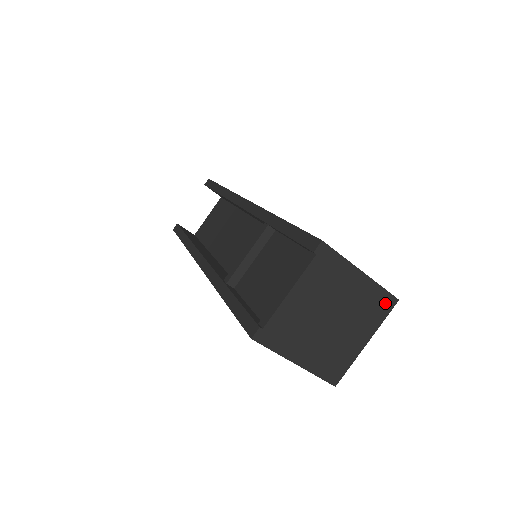
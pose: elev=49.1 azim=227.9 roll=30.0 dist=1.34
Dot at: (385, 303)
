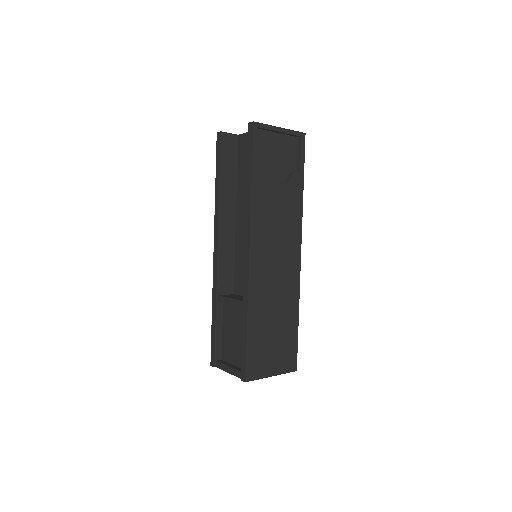
Dot at: occluded
